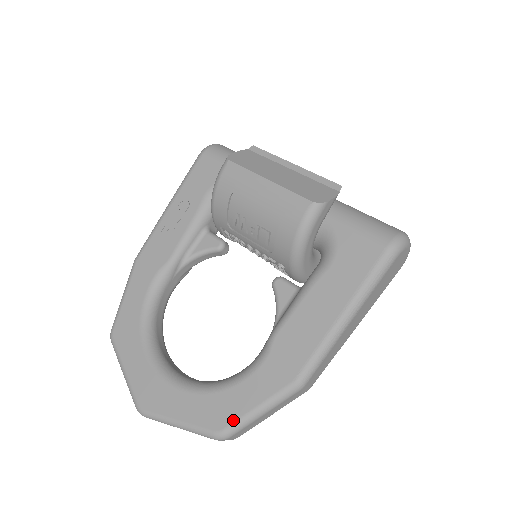
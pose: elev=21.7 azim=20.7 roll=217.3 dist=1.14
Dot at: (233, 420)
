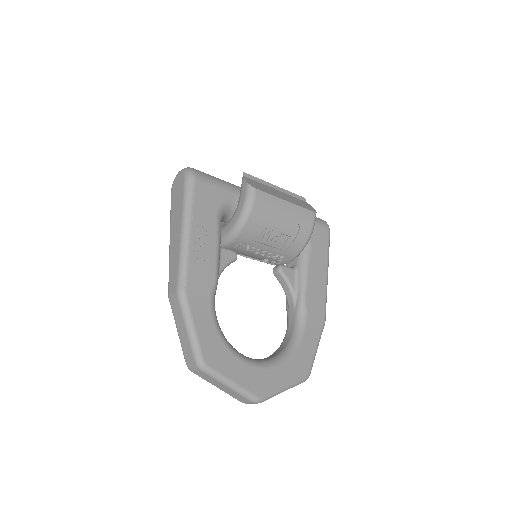
Dot at: (311, 362)
